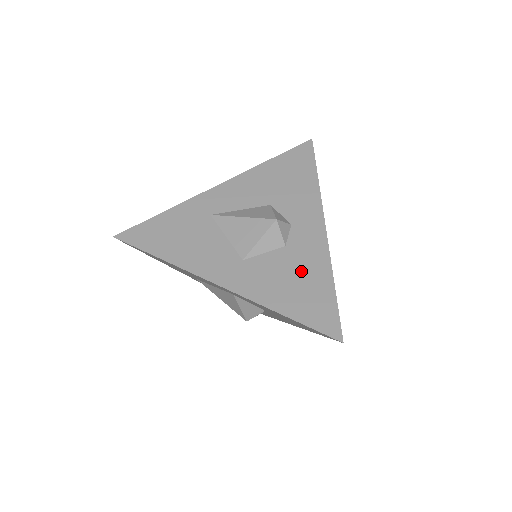
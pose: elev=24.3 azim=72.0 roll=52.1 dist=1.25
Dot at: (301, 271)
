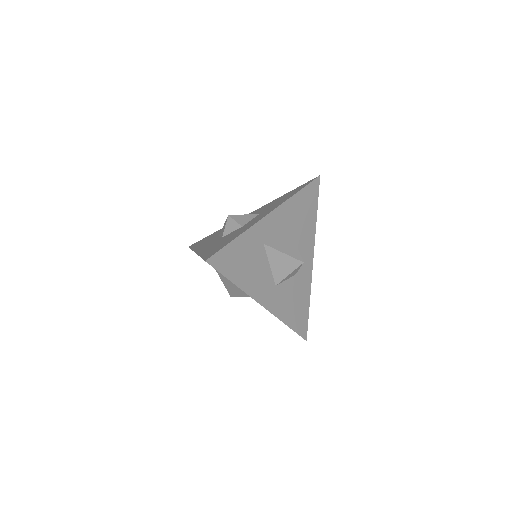
Dot at: (299, 294)
